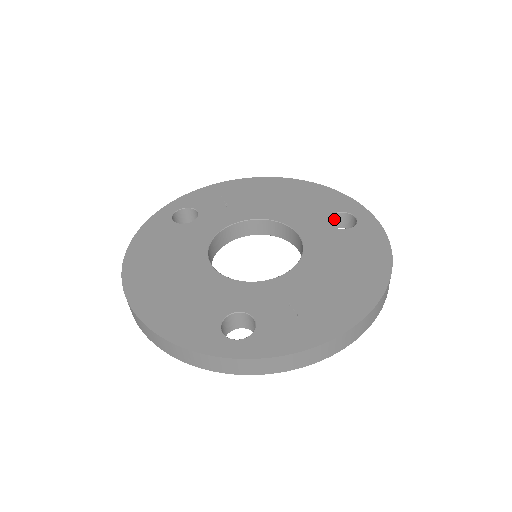
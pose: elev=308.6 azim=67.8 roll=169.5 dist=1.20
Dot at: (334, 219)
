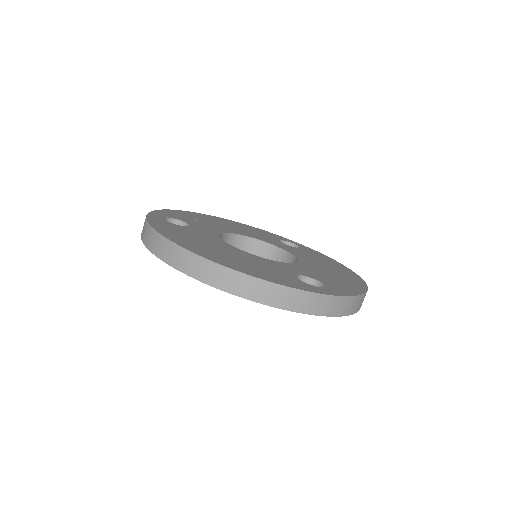
Dot at: occluded
